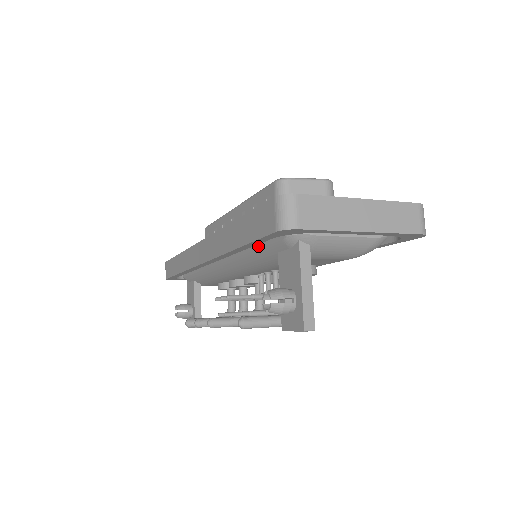
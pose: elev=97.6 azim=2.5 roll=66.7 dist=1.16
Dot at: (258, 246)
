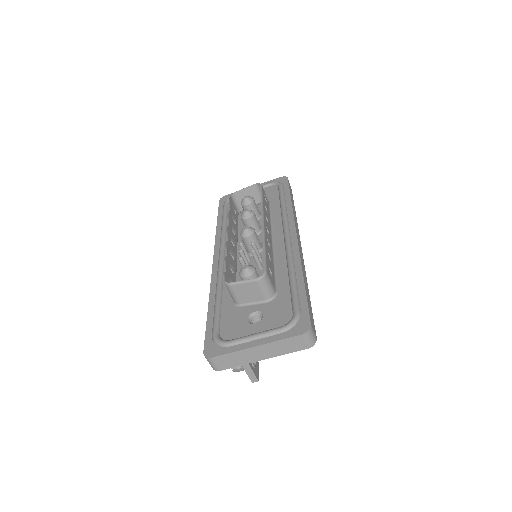
Dot at: occluded
